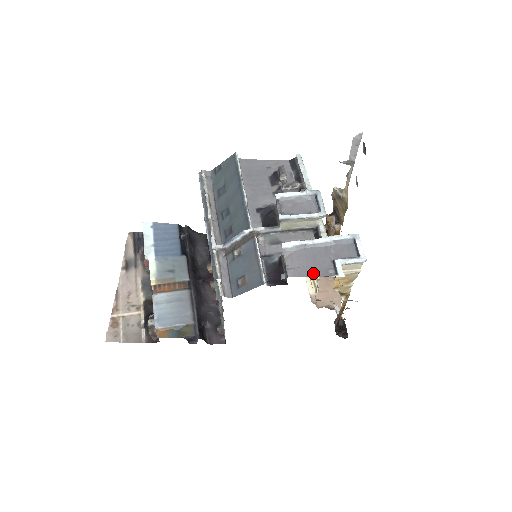
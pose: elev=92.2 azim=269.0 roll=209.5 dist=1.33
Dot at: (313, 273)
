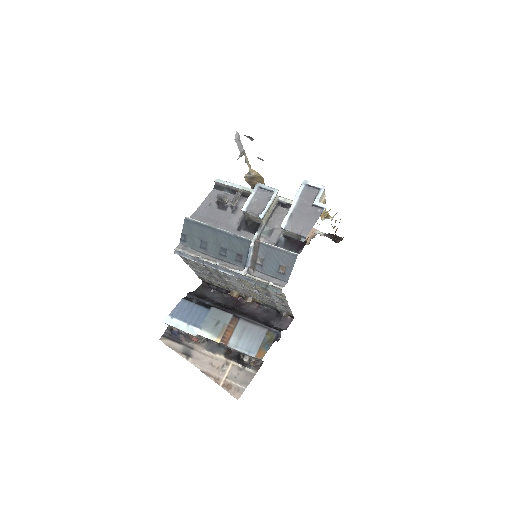
Dot at: (313, 221)
